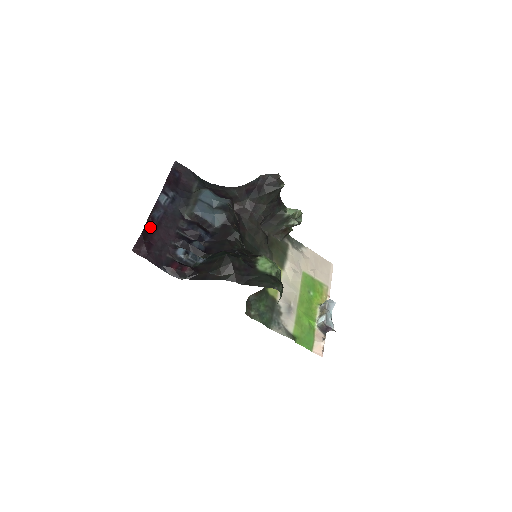
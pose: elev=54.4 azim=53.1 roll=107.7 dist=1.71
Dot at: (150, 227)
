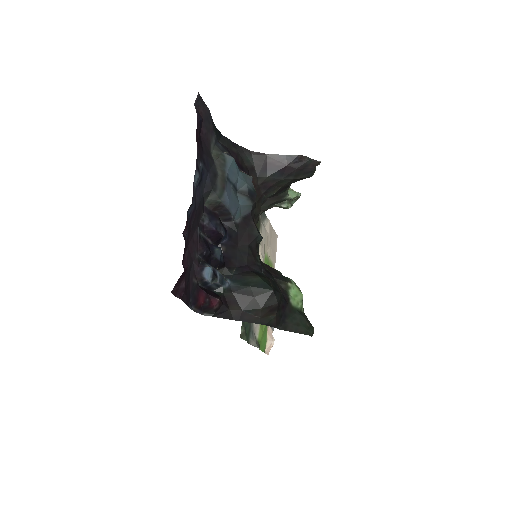
Dot at: occluded
